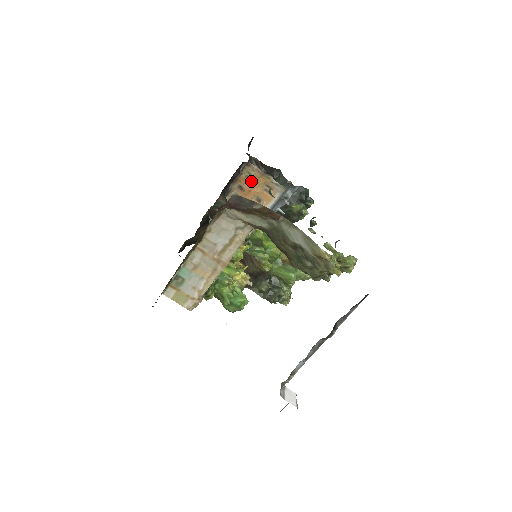
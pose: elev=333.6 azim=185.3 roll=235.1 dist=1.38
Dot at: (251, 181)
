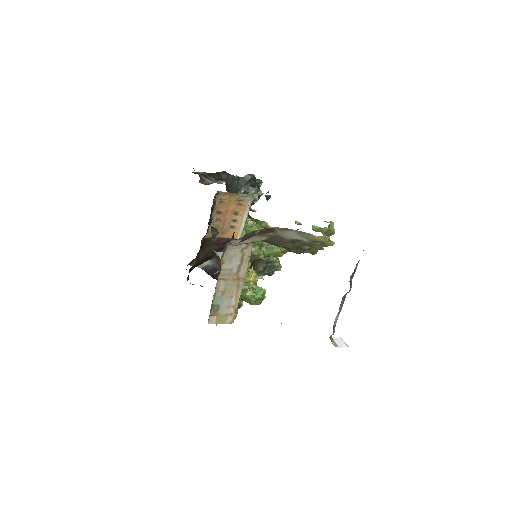
Dot at: (225, 204)
